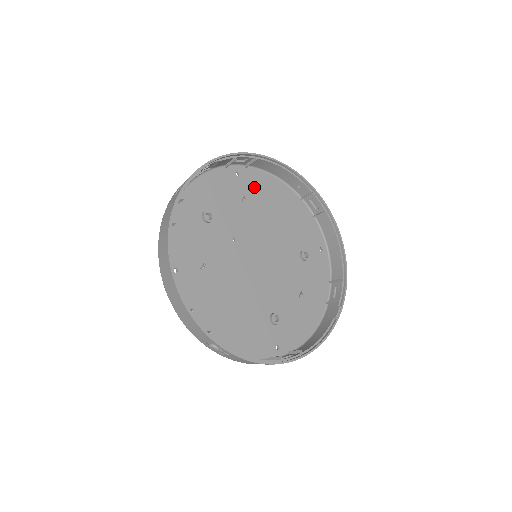
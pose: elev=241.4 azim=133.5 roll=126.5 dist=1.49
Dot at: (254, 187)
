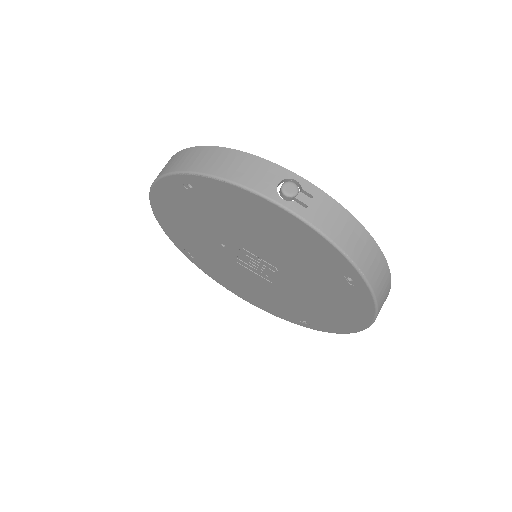
Dot at: occluded
